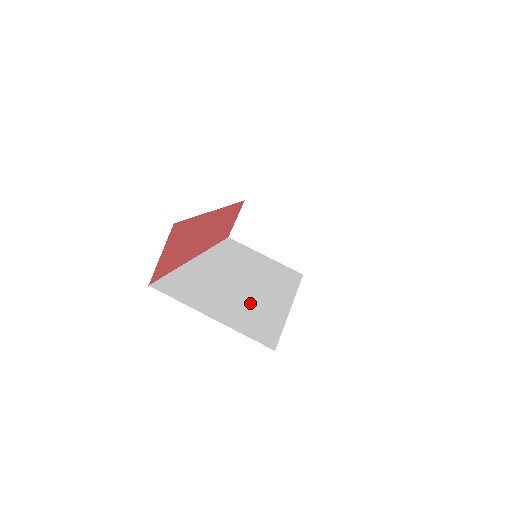
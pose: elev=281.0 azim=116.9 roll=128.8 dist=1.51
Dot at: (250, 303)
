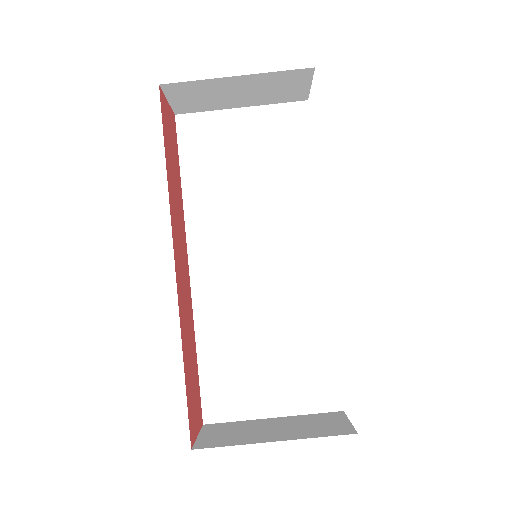
Dot at: (288, 329)
